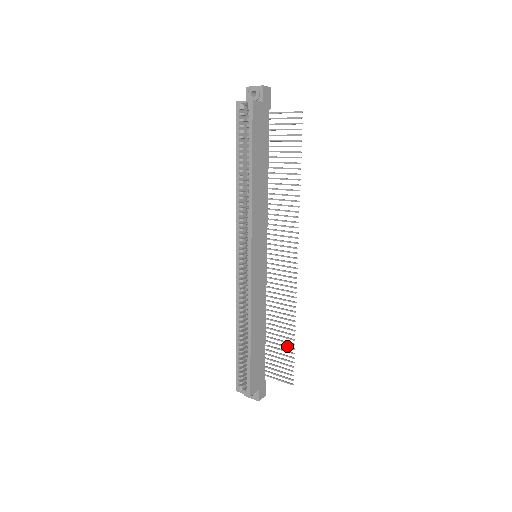
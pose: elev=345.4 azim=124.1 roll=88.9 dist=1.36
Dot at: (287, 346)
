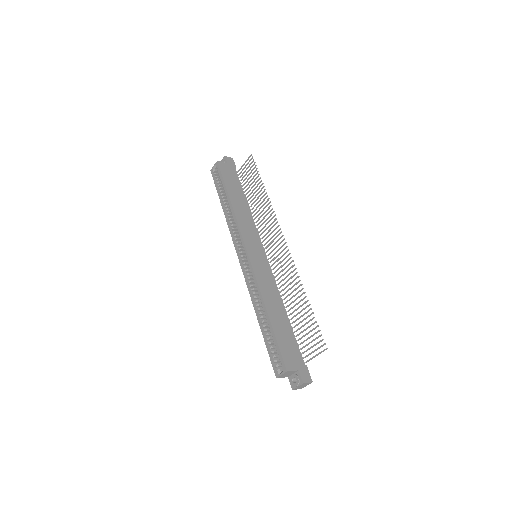
Dot at: (308, 316)
